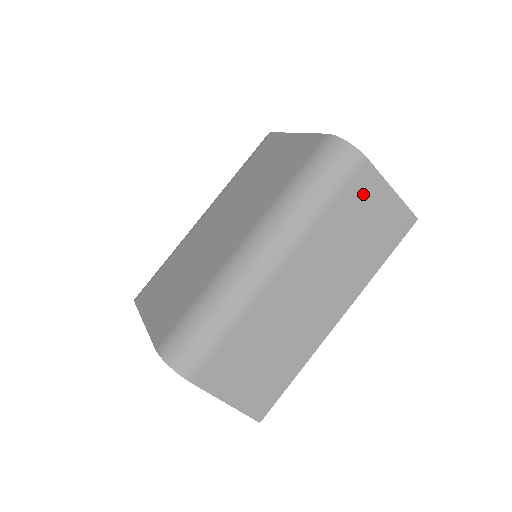
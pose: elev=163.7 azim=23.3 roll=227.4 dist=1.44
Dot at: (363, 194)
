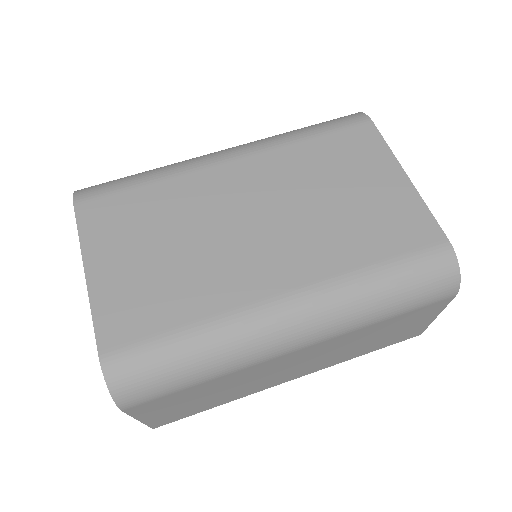
Dot at: (418, 315)
